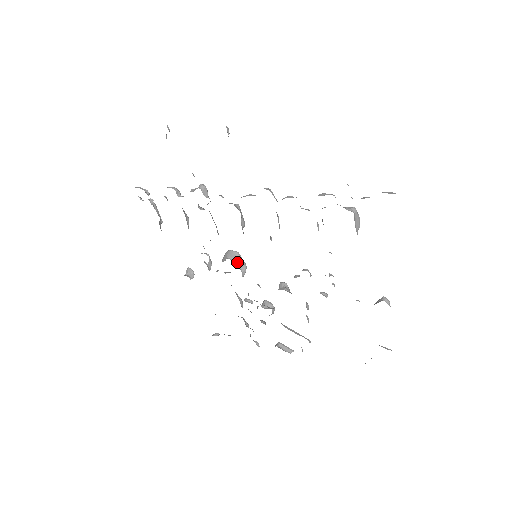
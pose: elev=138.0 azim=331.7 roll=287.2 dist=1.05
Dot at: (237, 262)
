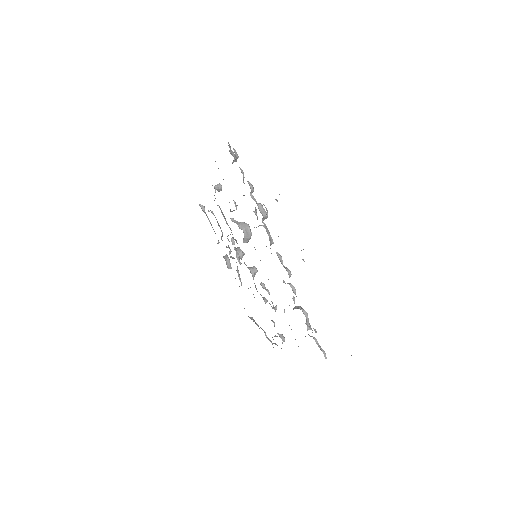
Dot at: (246, 237)
